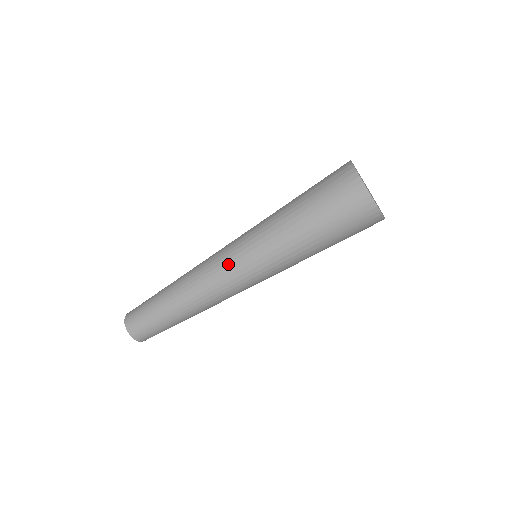
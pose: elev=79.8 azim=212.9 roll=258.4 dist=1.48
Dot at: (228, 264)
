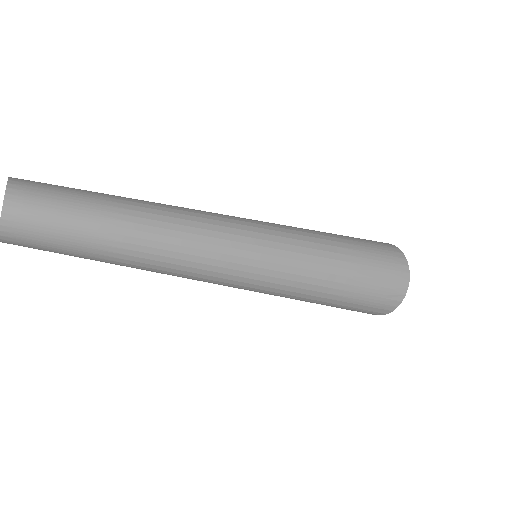
Dot at: (245, 224)
